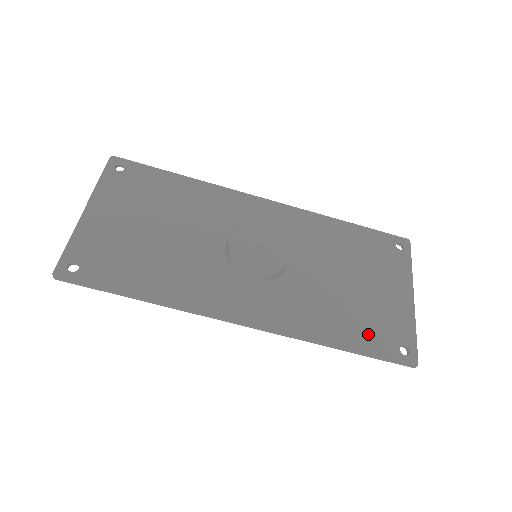
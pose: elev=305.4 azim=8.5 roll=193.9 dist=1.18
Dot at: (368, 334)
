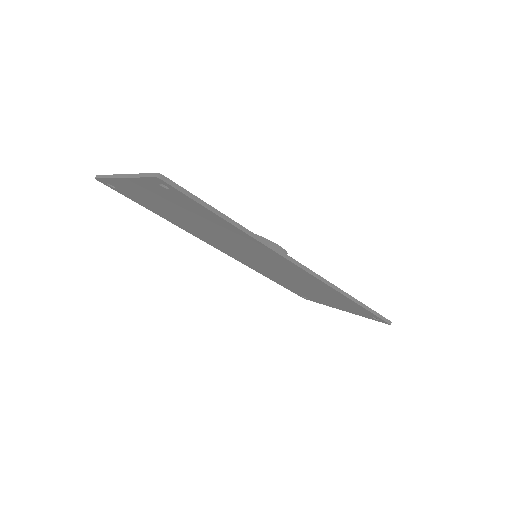
Dot at: occluded
